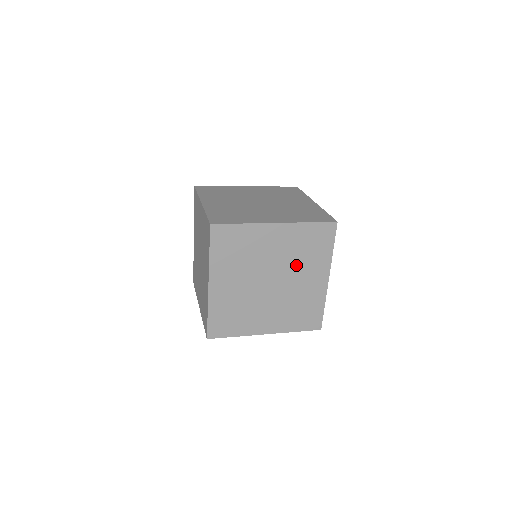
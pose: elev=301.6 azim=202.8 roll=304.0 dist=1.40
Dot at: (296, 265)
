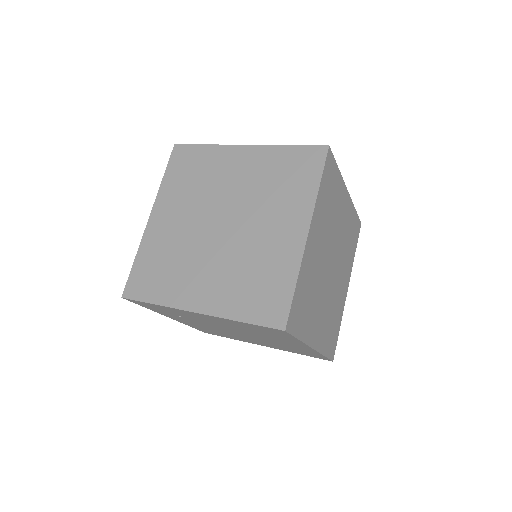
Dot at: (343, 255)
